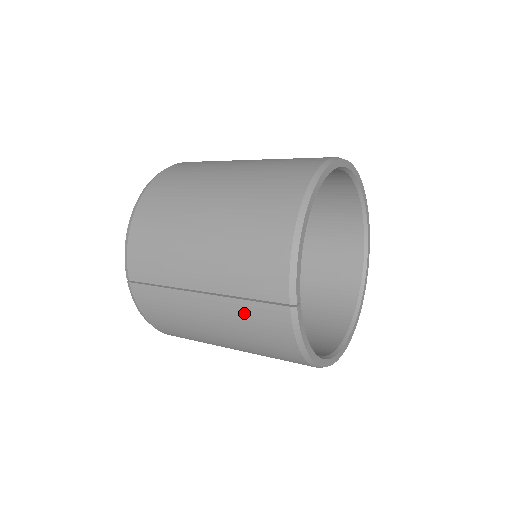
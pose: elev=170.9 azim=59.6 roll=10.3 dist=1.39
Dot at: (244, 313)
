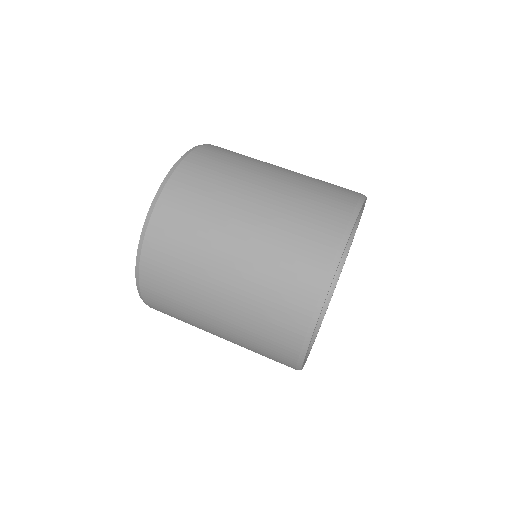
Dot at: occluded
